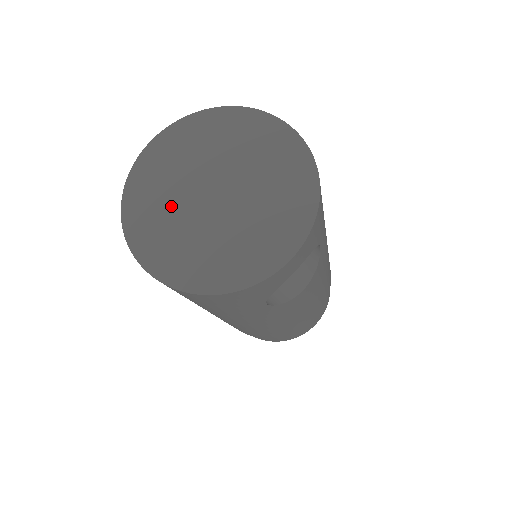
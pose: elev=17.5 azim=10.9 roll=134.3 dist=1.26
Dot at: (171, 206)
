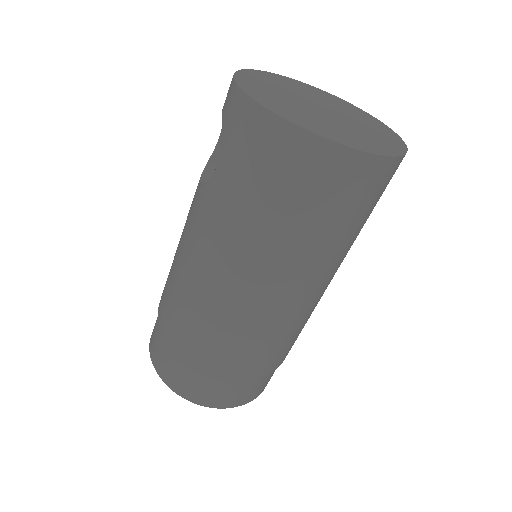
Dot at: (304, 112)
